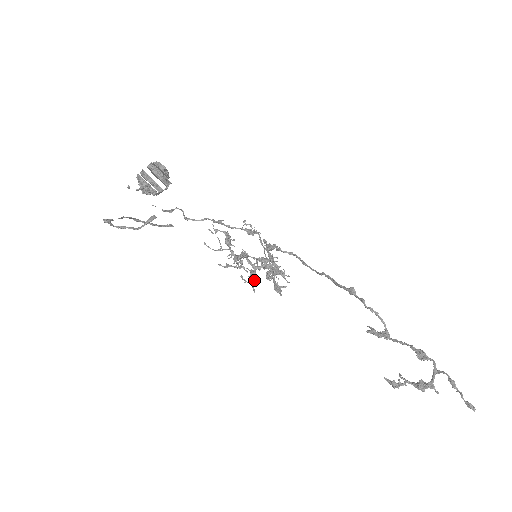
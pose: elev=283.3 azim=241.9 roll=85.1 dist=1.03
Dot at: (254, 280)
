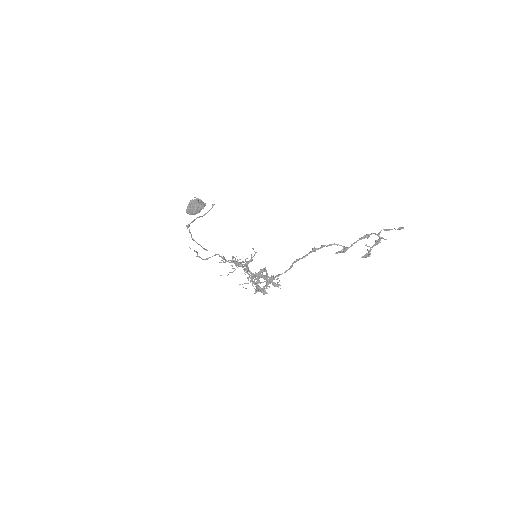
Dot at: (262, 275)
